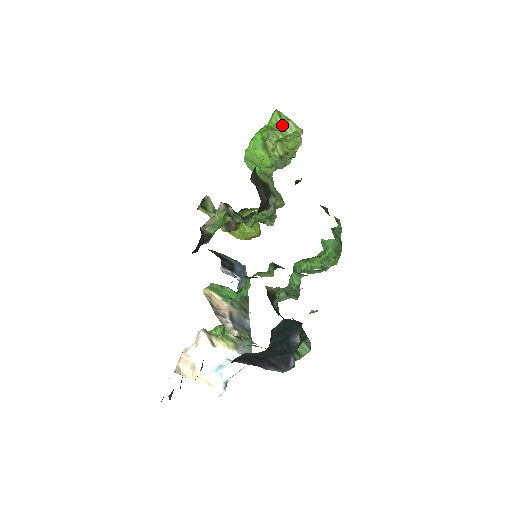
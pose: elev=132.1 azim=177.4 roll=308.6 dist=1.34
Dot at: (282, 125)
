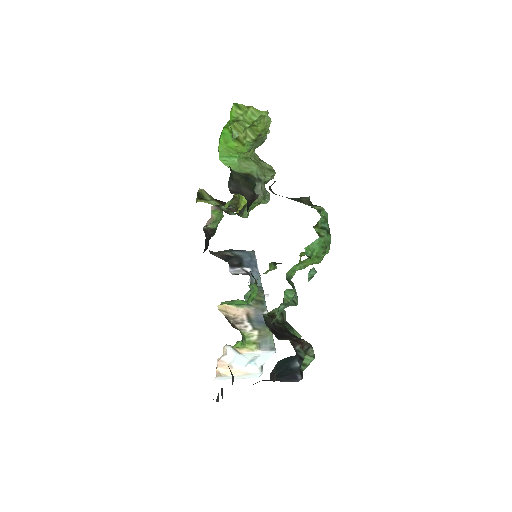
Dot at: (244, 115)
